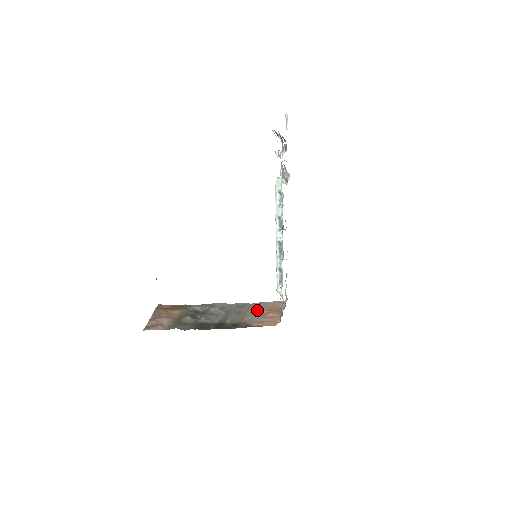
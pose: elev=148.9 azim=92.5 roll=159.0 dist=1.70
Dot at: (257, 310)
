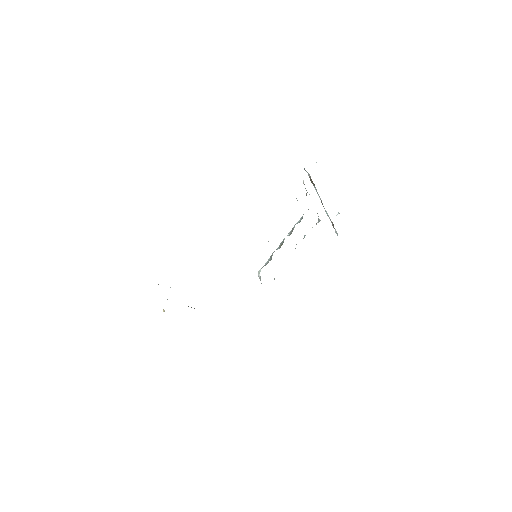
Dot at: occluded
